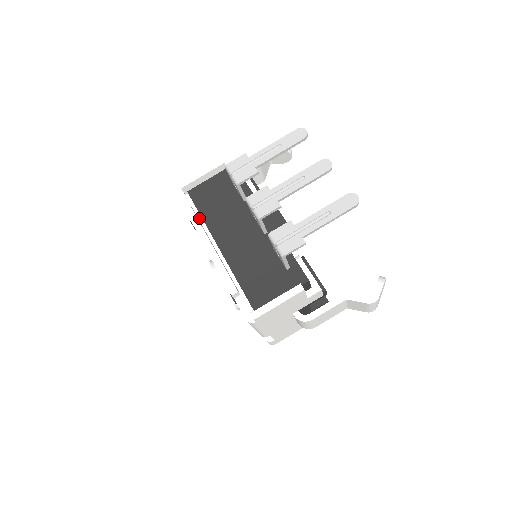
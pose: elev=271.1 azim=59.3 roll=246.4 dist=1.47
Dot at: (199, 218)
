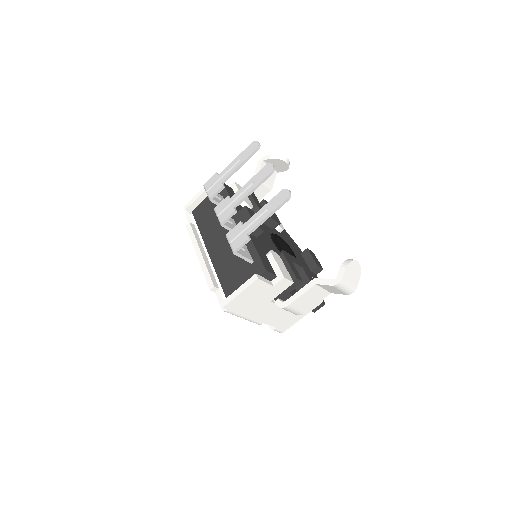
Dot at: (197, 231)
